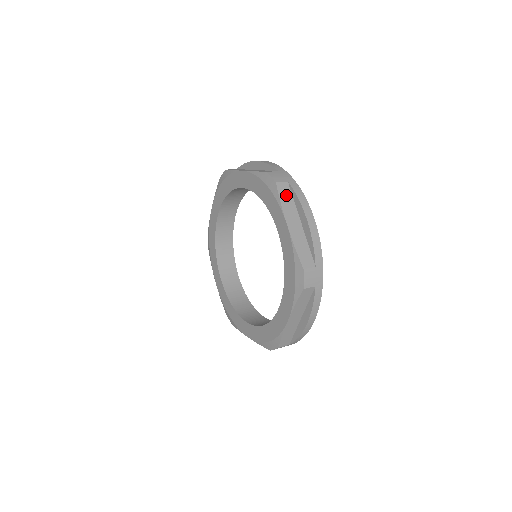
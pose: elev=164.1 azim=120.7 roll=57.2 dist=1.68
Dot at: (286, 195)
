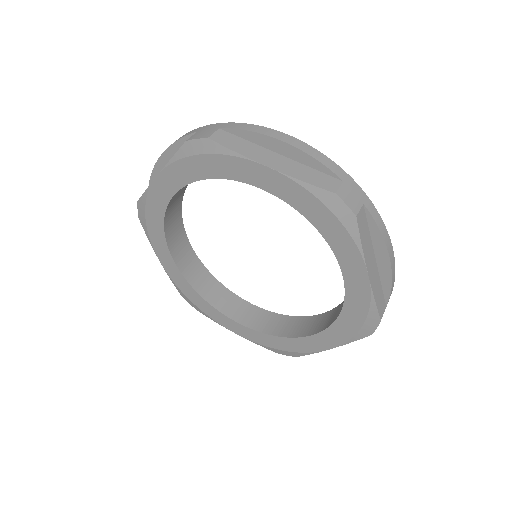
Dot at: (364, 229)
